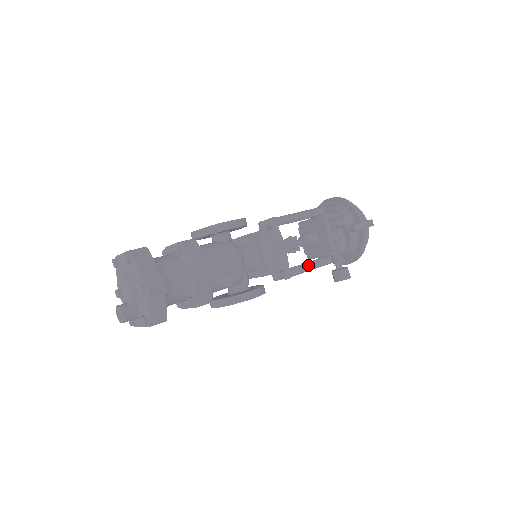
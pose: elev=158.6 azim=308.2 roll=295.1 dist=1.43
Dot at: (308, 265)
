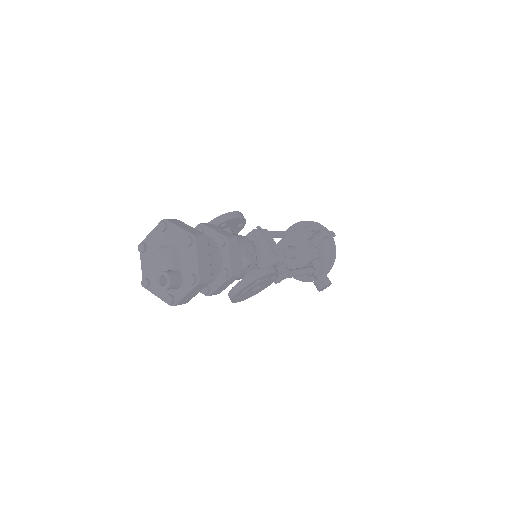
Dot at: (297, 269)
